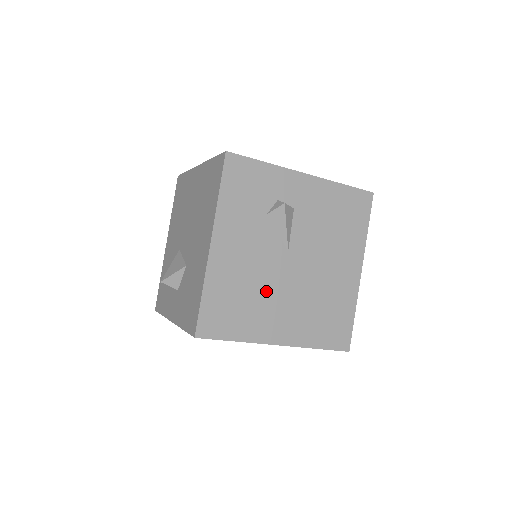
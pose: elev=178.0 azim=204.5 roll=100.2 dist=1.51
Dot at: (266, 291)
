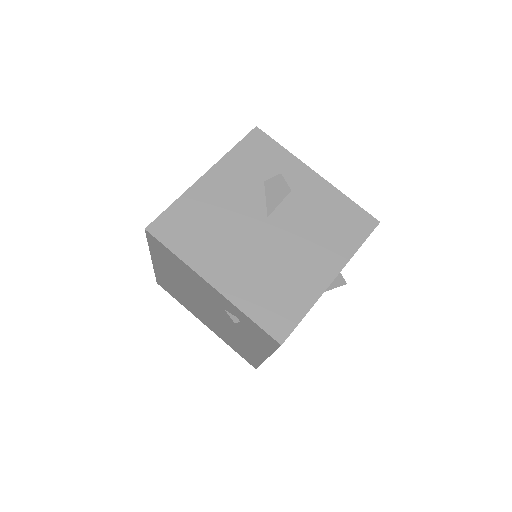
Dot at: (228, 235)
